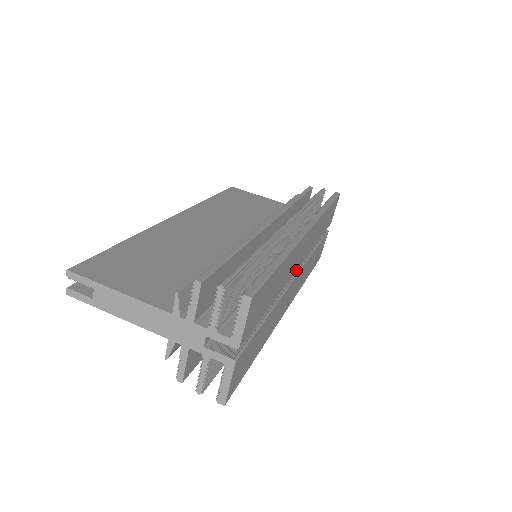
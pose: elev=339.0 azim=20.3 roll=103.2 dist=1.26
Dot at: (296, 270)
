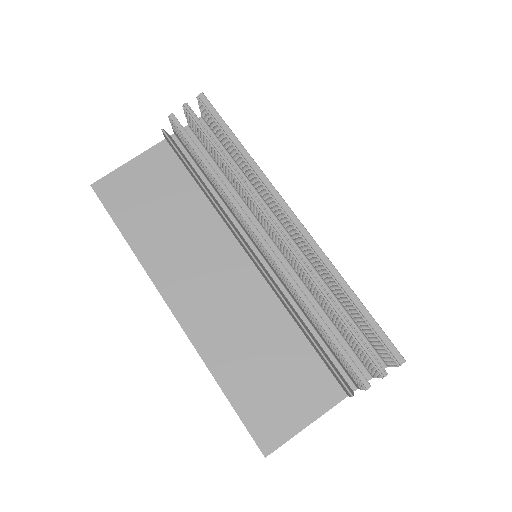
Dot at: occluded
